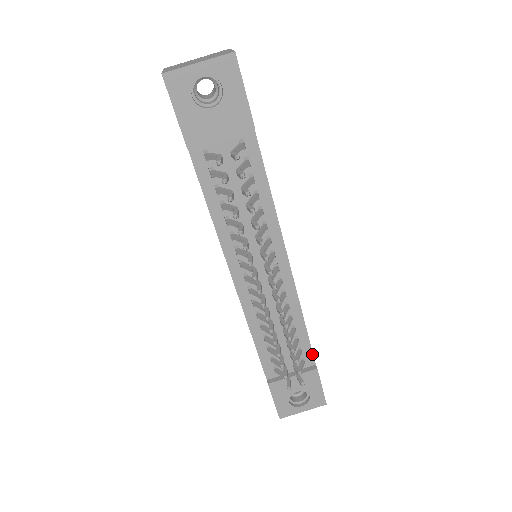
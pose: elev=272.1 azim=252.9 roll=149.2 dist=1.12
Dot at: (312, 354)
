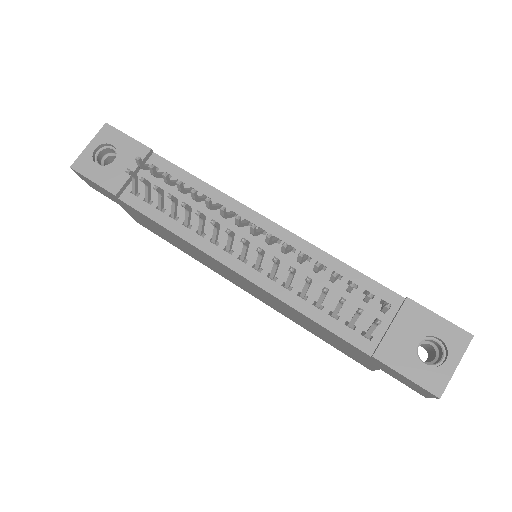
Dot at: (387, 289)
